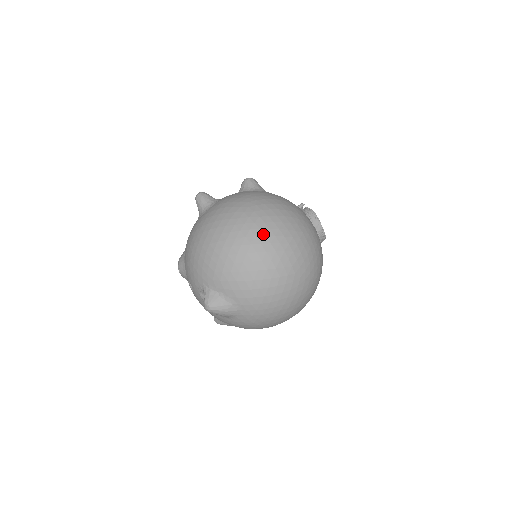
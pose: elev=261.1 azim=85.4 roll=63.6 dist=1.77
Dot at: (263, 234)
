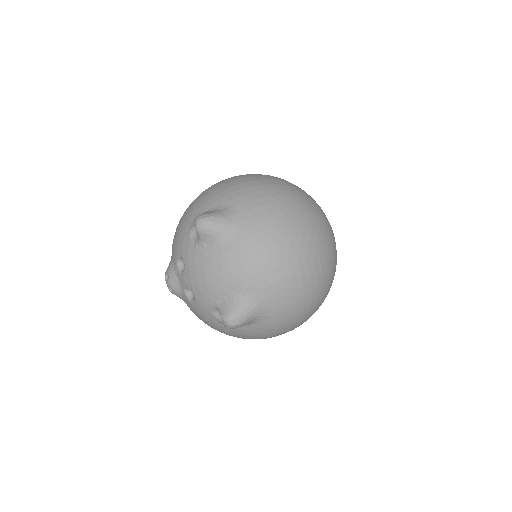
Dot at: occluded
